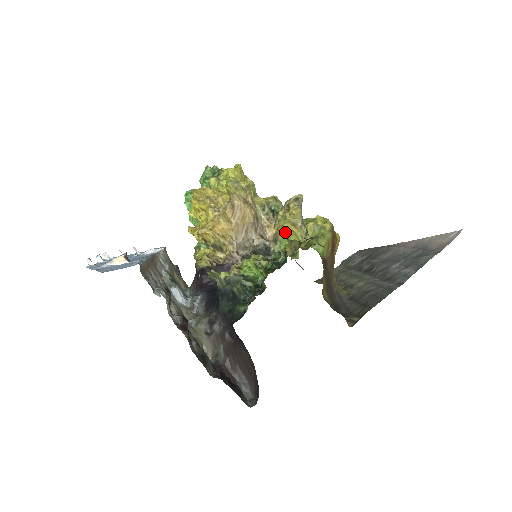
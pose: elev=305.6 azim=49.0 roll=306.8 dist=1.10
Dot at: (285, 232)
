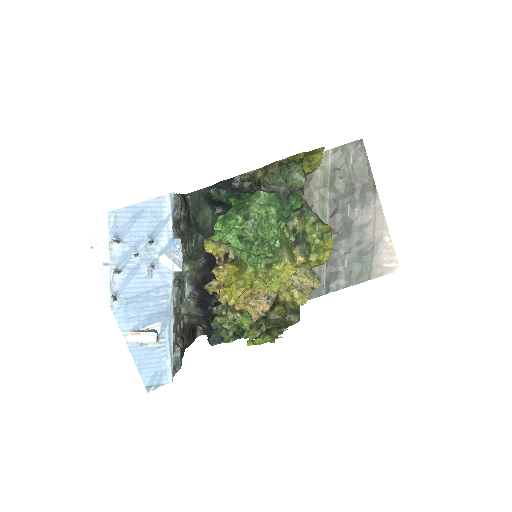
Dot at: occluded
